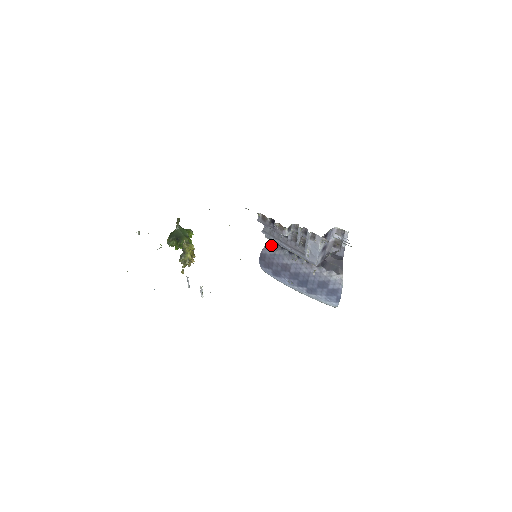
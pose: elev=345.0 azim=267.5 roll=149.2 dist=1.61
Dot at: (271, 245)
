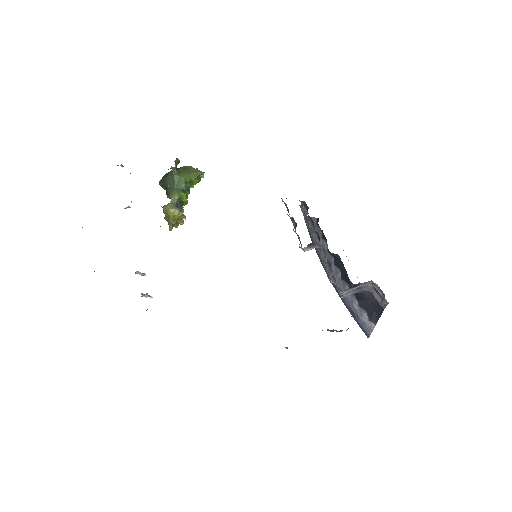
Dot at: (314, 222)
